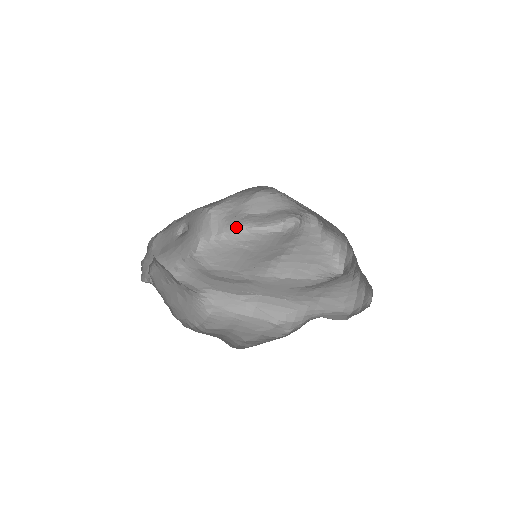
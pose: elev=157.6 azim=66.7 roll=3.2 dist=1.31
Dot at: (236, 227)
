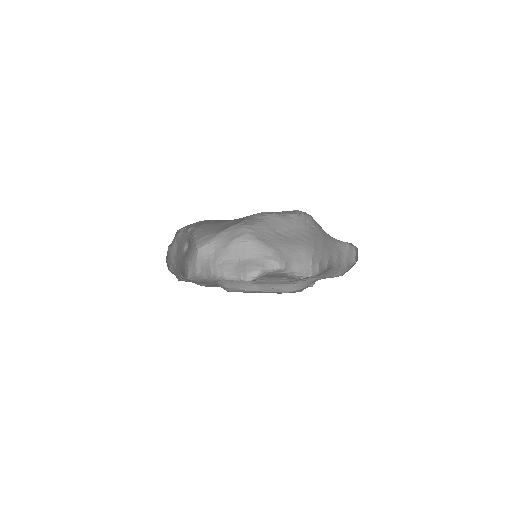
Dot at: (213, 273)
